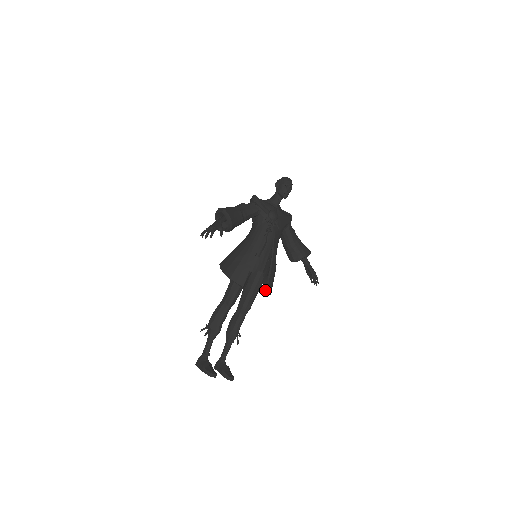
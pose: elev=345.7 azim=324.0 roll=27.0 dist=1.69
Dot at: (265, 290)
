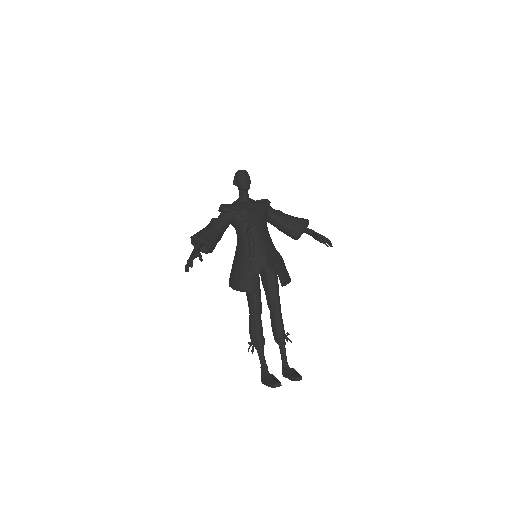
Dot at: (280, 282)
